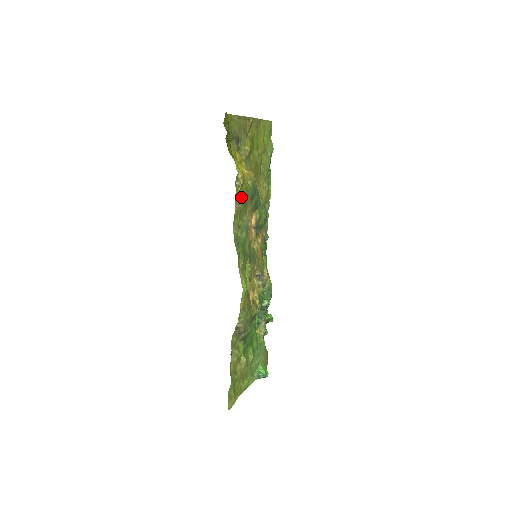
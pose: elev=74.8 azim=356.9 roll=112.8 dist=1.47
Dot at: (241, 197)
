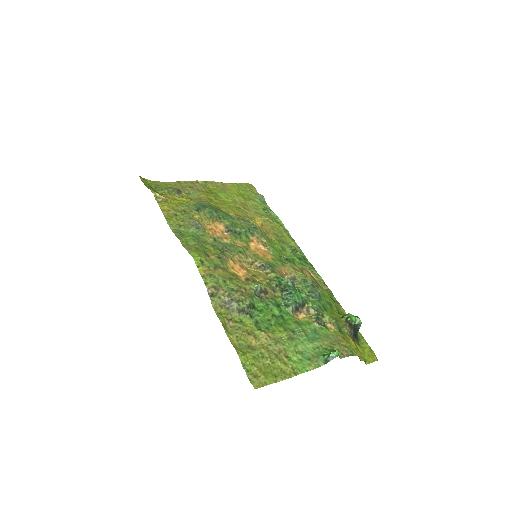
Dot at: (172, 208)
